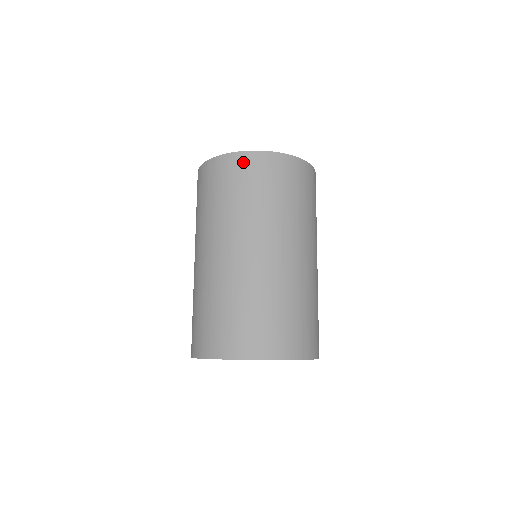
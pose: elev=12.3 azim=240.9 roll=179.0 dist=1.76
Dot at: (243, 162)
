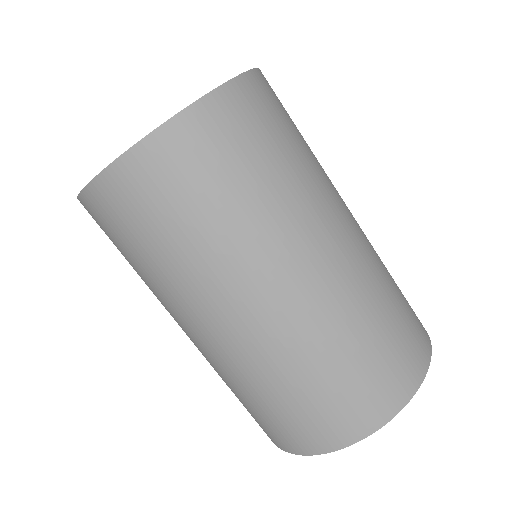
Dot at: (170, 150)
